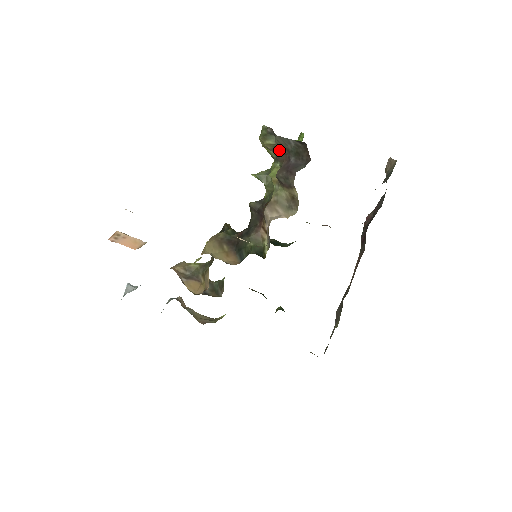
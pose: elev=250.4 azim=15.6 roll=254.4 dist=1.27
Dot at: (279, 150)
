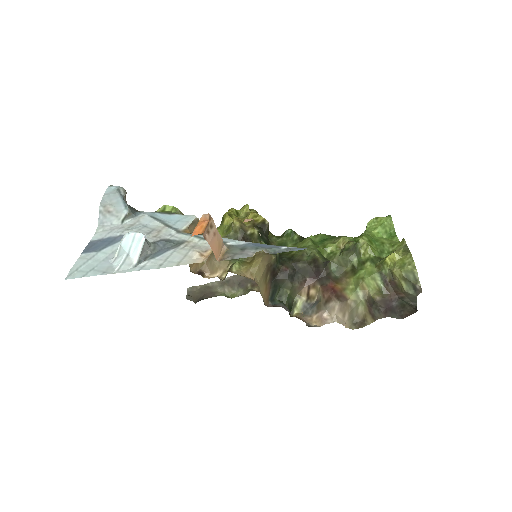
Dot at: (398, 289)
